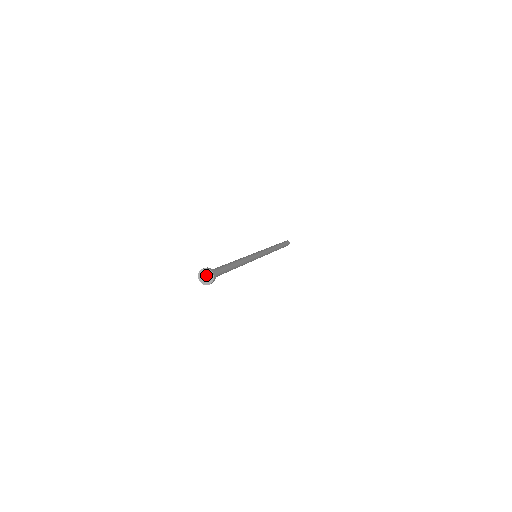
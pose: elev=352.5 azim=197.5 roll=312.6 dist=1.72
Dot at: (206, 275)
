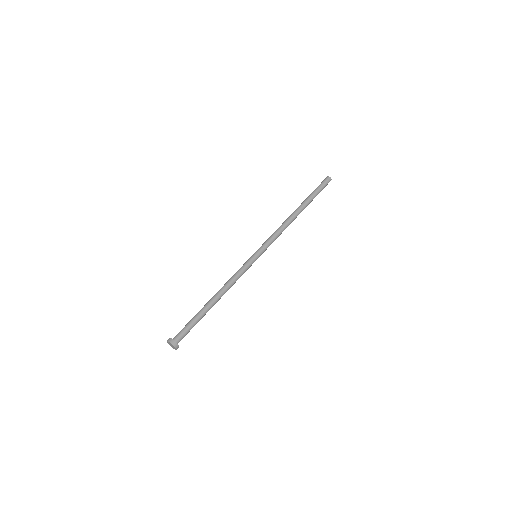
Dot at: (171, 345)
